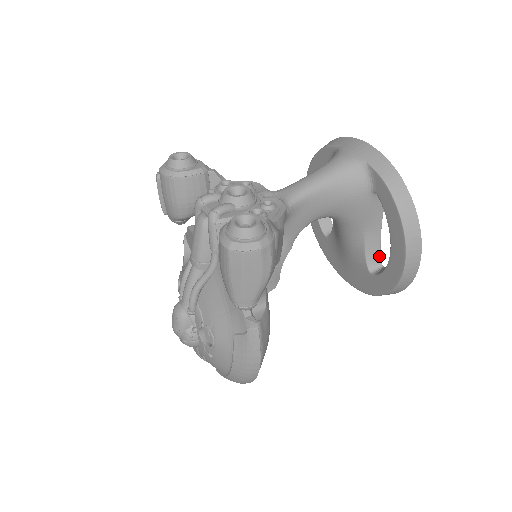
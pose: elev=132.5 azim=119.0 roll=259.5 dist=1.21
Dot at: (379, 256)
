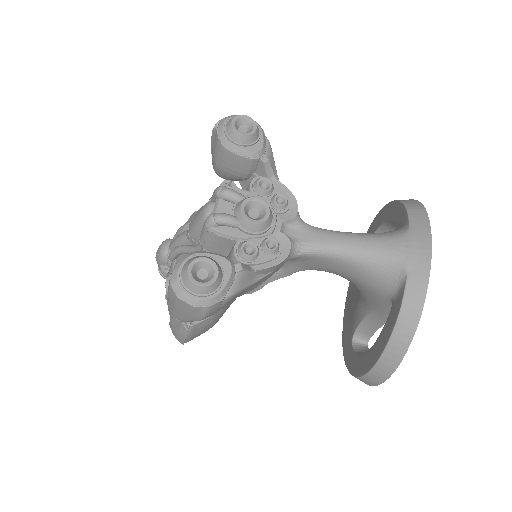
Dot at: (371, 335)
